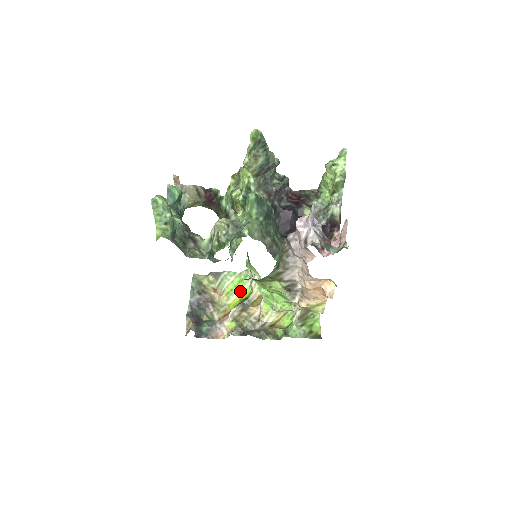
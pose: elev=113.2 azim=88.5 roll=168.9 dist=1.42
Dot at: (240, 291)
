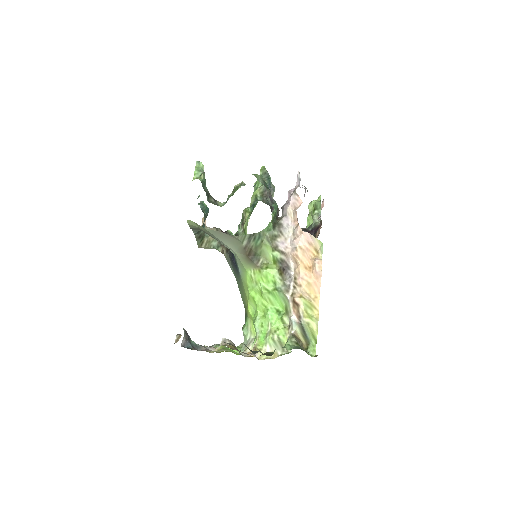
Dot at: (233, 352)
